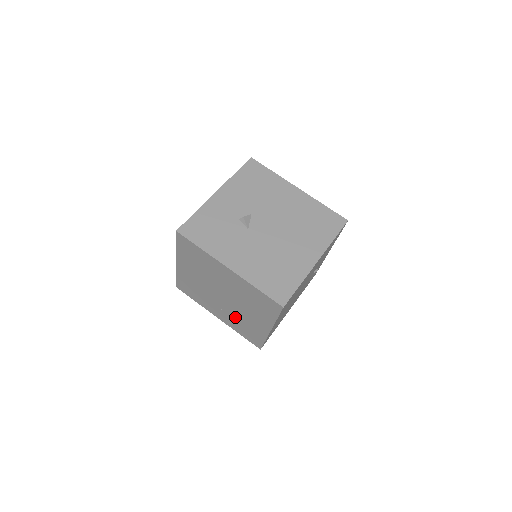
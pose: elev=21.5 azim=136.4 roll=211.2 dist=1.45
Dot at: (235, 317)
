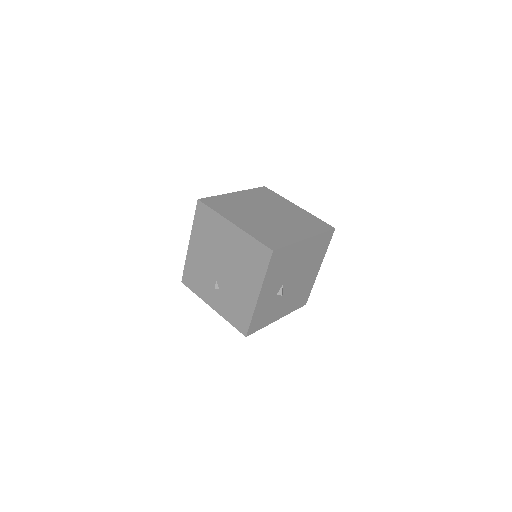
Dot at: occluded
